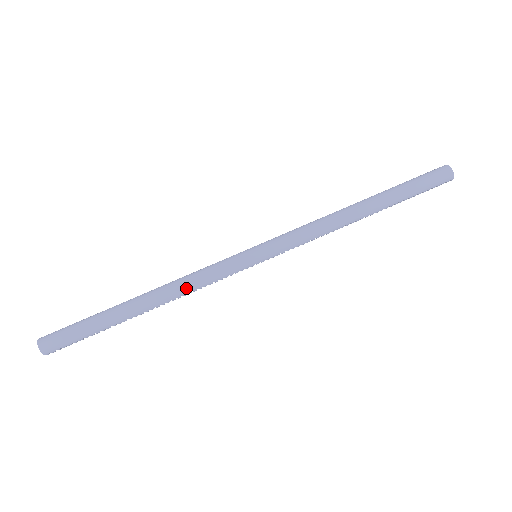
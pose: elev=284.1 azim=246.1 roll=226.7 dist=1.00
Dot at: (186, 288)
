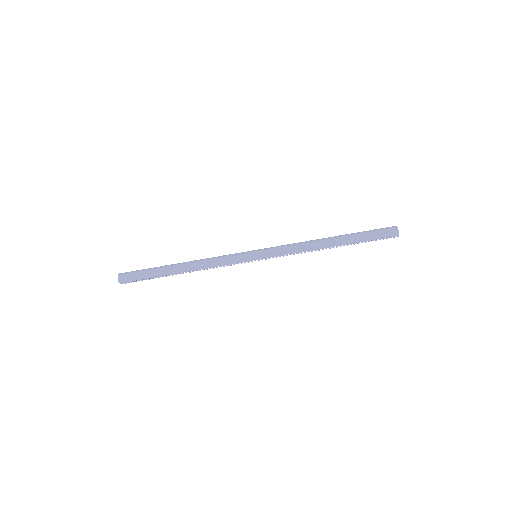
Dot at: (208, 264)
